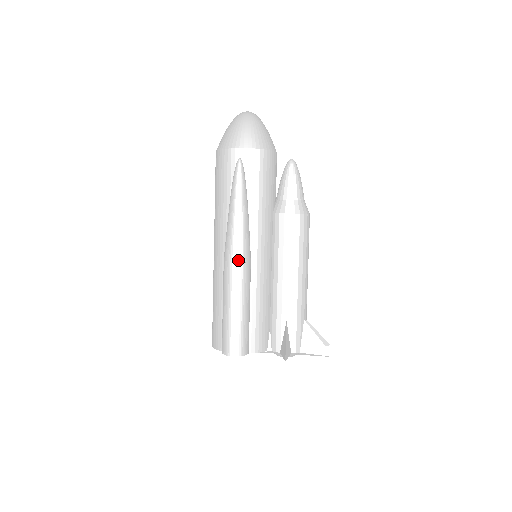
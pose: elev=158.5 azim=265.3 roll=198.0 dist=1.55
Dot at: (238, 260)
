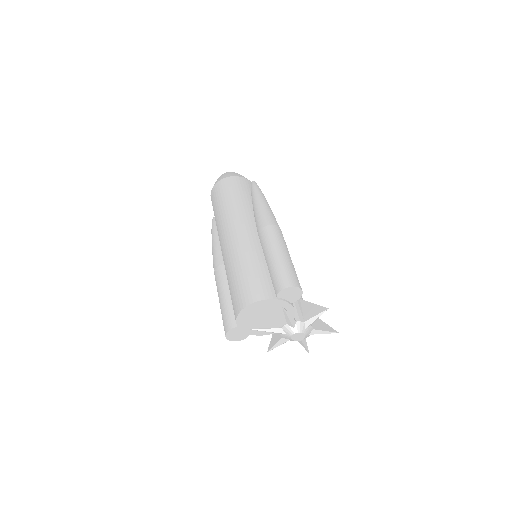
Dot at: (278, 226)
